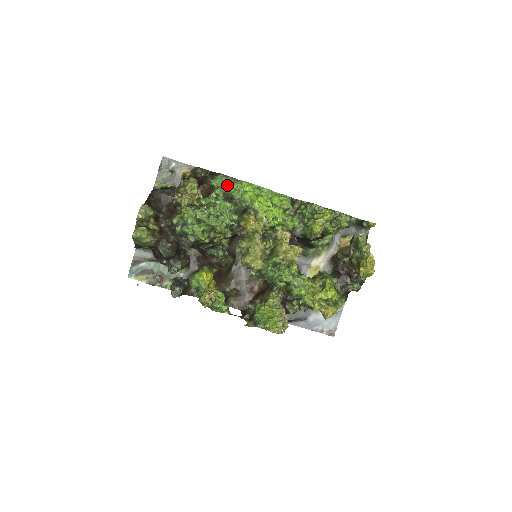
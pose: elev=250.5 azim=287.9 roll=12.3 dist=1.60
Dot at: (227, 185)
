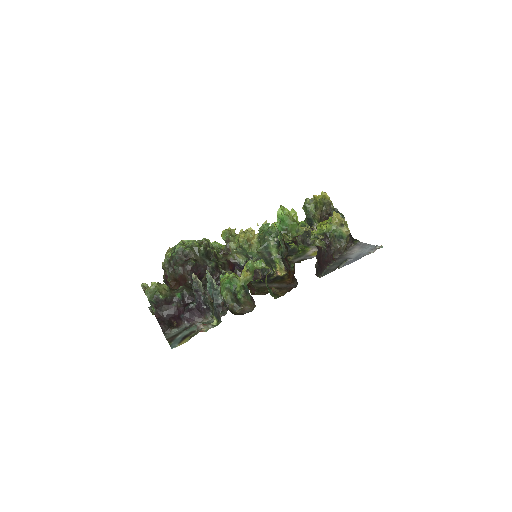
Dot at: occluded
